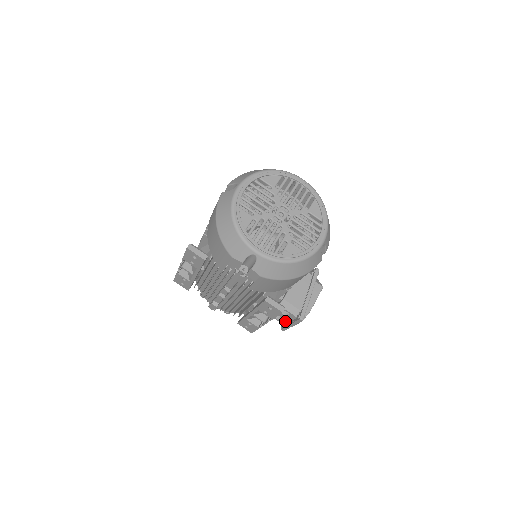
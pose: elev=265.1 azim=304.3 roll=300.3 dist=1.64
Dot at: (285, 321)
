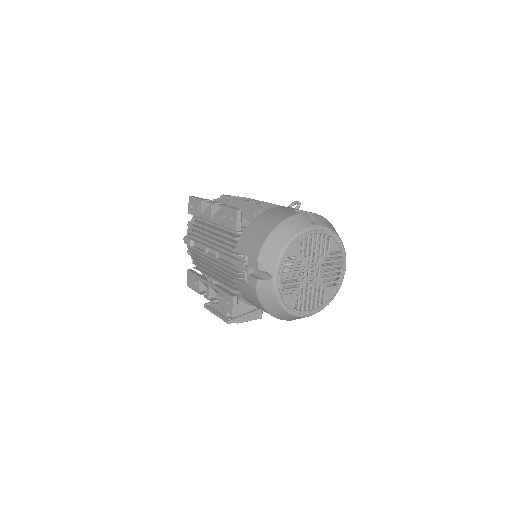
Dot at: (215, 306)
